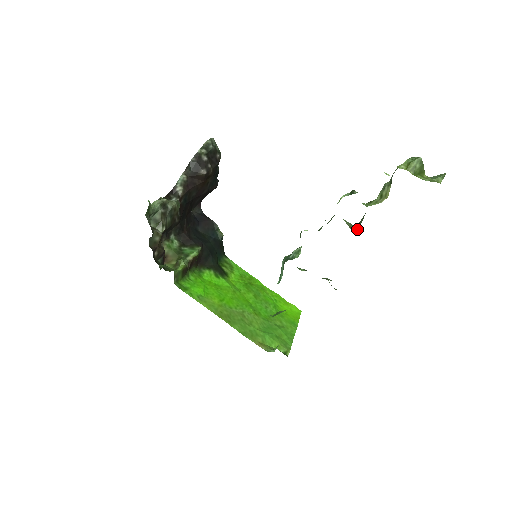
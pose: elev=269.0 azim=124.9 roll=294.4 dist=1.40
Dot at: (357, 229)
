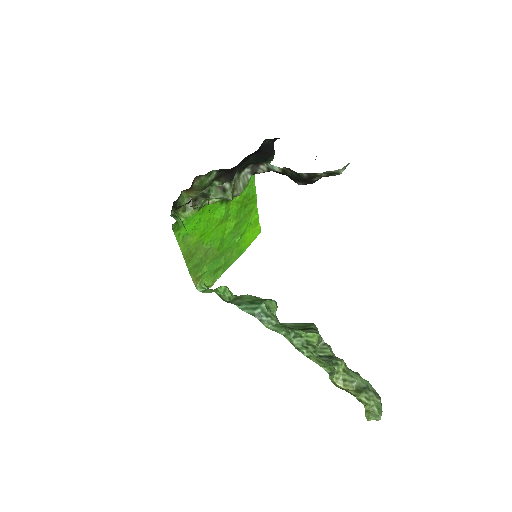
Dot at: occluded
